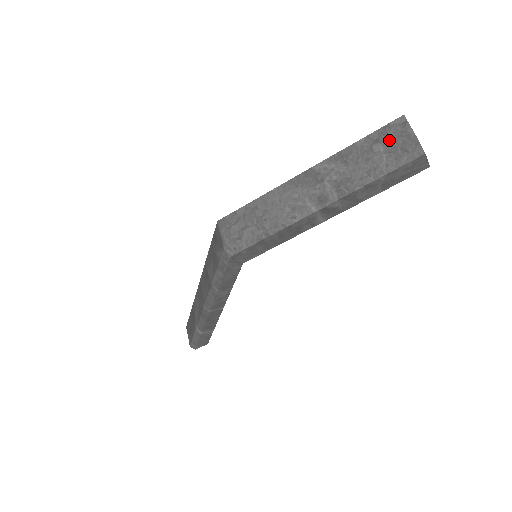
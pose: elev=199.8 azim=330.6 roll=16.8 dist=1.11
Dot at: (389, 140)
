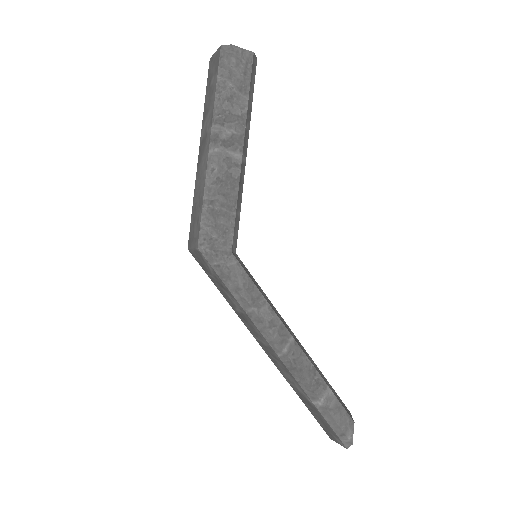
Dot at: (213, 72)
